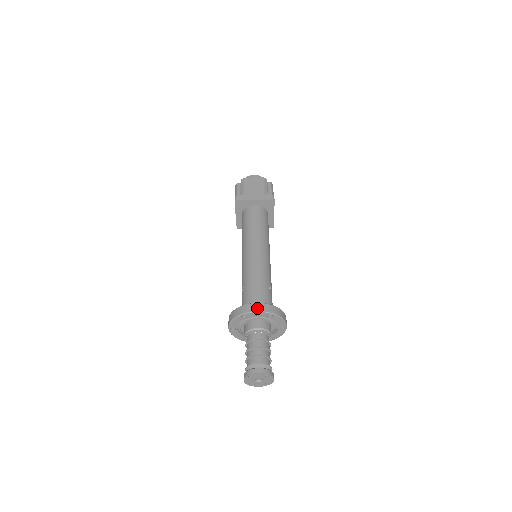
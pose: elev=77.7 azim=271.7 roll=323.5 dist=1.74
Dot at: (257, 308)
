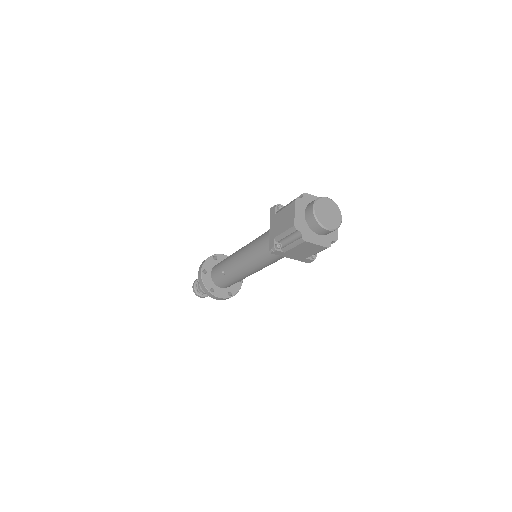
Dot at: (218, 299)
